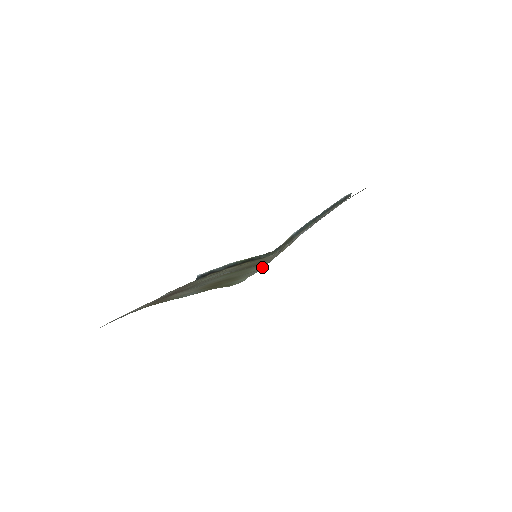
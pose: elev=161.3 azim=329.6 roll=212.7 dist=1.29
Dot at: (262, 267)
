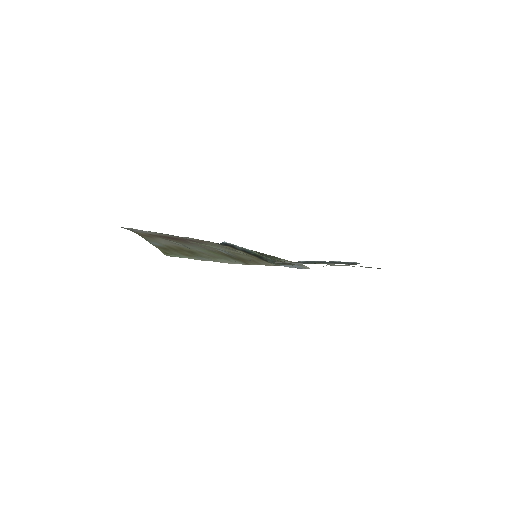
Dot at: (227, 262)
